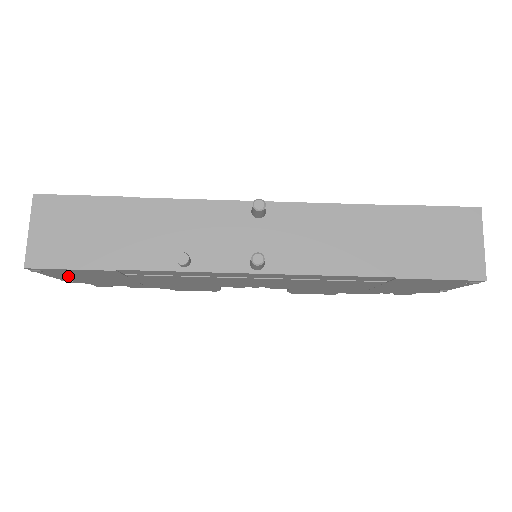
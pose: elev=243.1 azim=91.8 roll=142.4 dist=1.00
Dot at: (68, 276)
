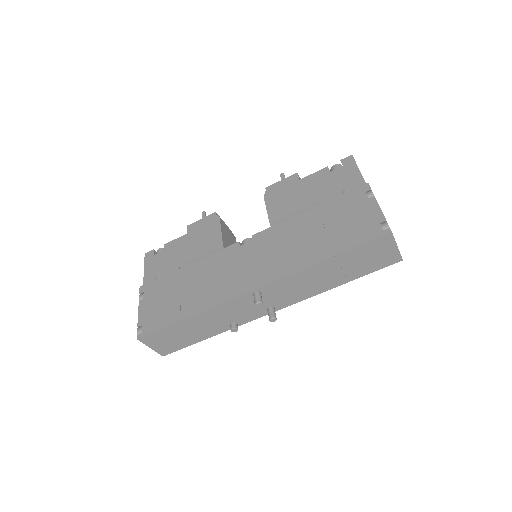
Dot at: occluded
